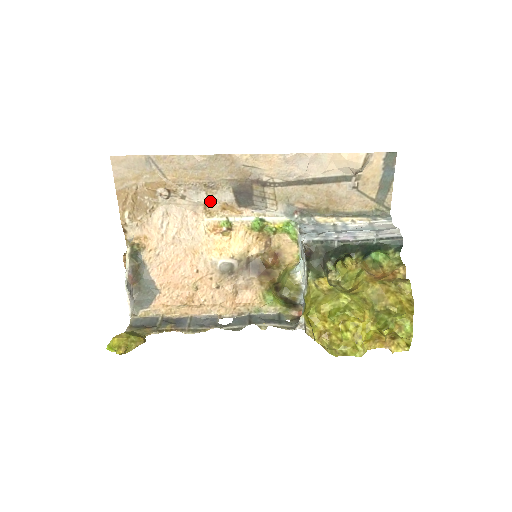
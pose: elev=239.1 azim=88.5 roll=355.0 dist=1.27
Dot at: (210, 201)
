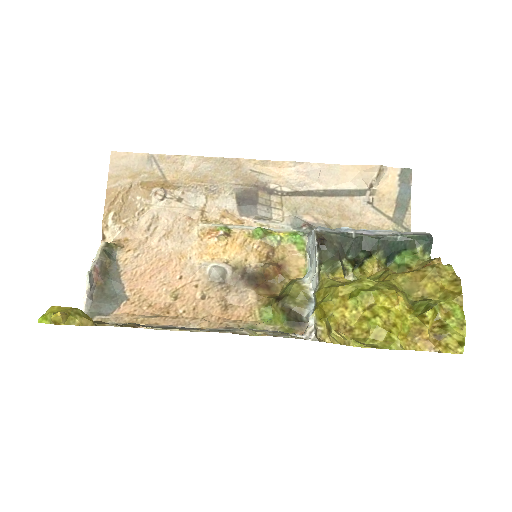
Dot at: (209, 207)
